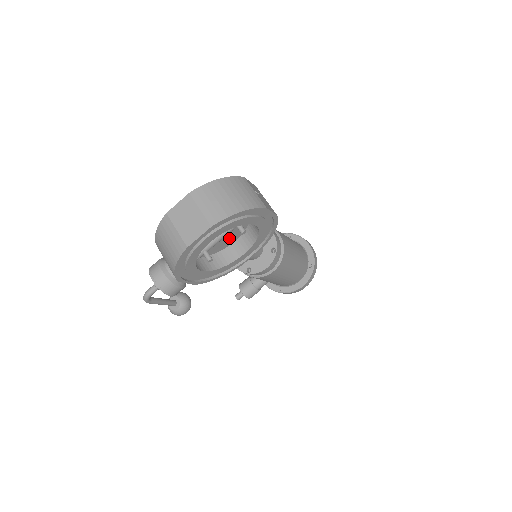
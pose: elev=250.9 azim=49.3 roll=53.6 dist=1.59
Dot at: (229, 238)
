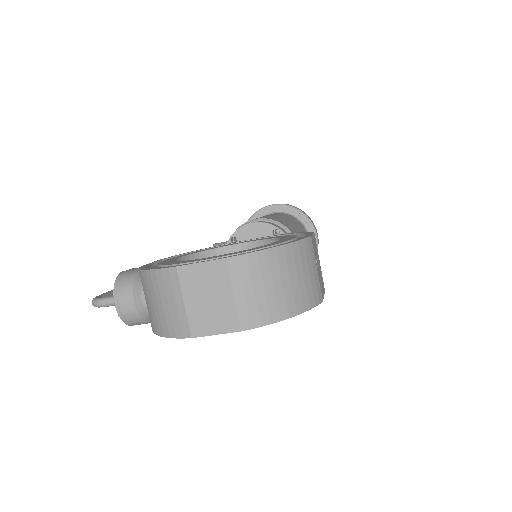
Dot at: occluded
